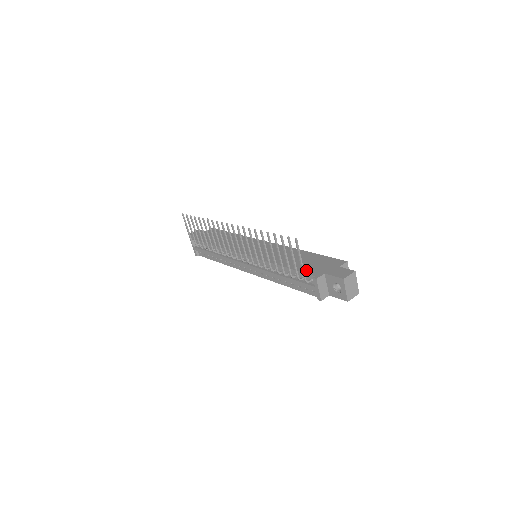
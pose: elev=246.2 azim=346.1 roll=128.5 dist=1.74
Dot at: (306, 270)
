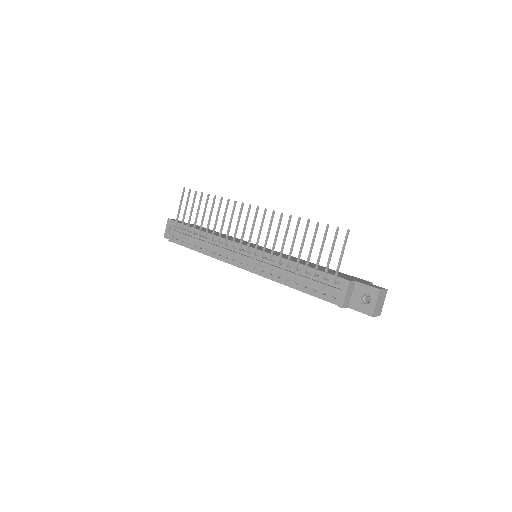
Dot at: (333, 273)
